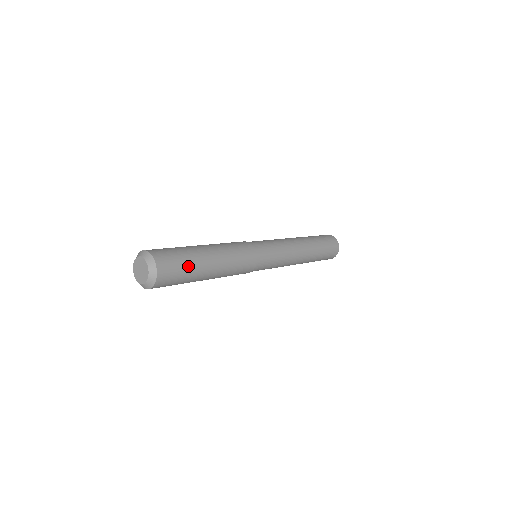
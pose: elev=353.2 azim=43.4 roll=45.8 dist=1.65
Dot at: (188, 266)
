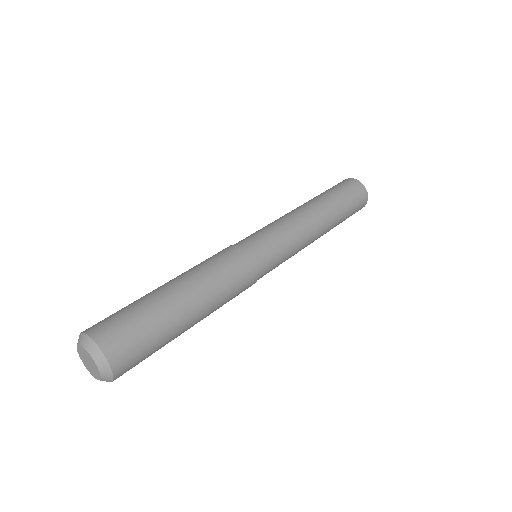
Dot at: (159, 348)
